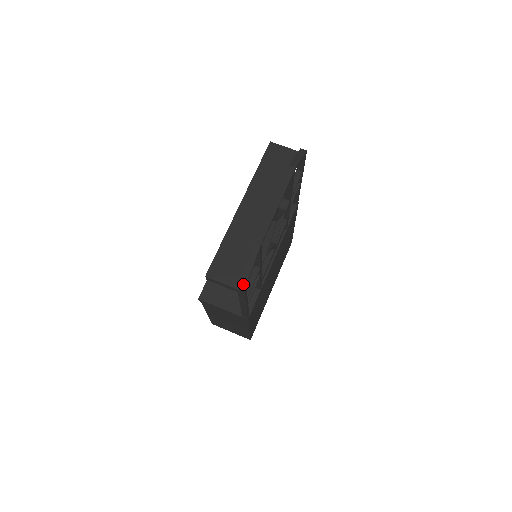
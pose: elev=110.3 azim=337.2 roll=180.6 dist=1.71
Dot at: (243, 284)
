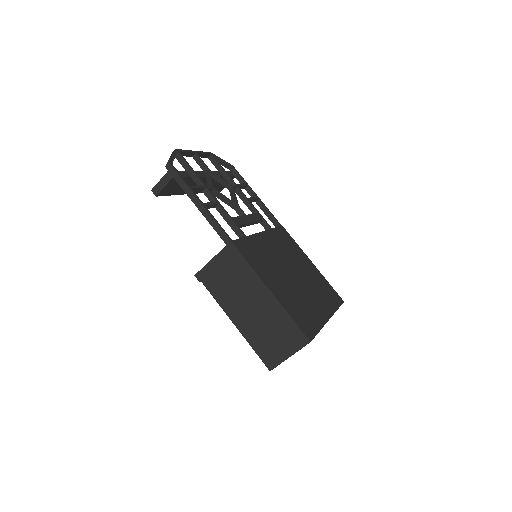
Dot at: (168, 163)
